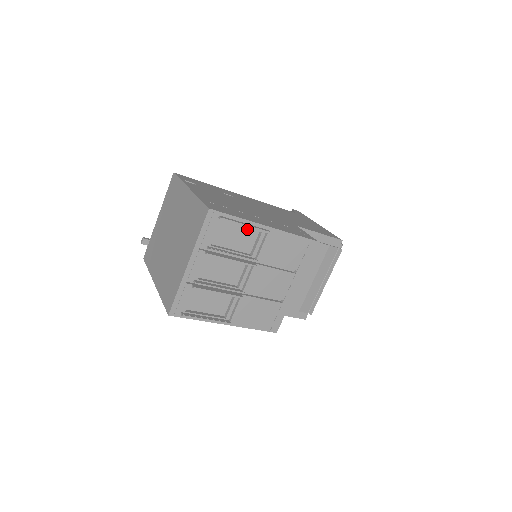
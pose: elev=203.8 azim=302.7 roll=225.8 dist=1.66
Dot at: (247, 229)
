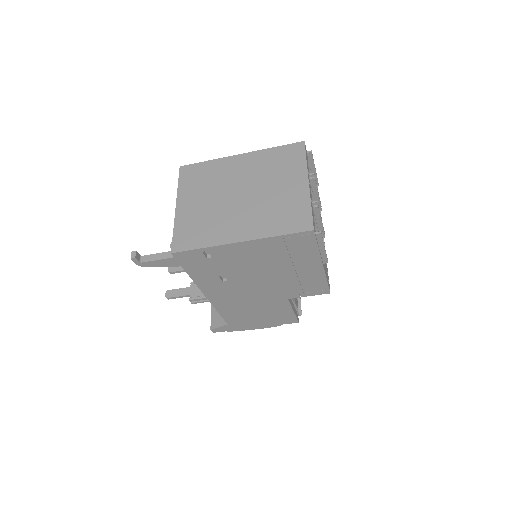
Dot at: occluded
